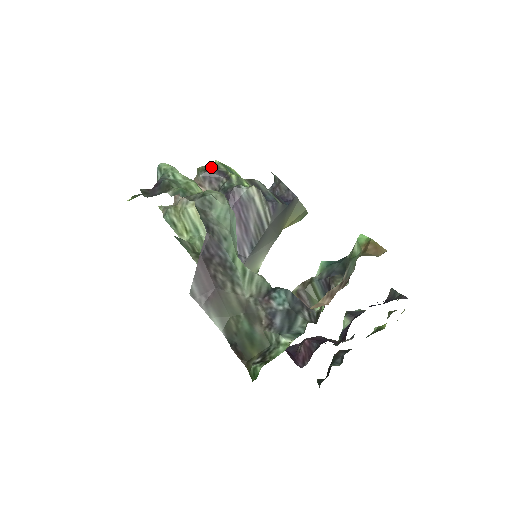
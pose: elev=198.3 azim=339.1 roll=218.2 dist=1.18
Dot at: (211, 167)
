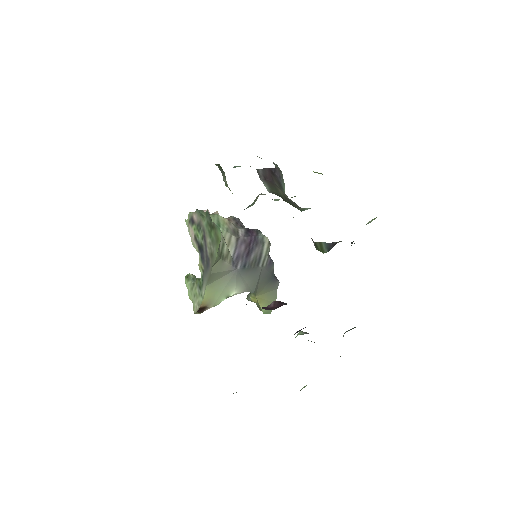
Dot at: occluded
